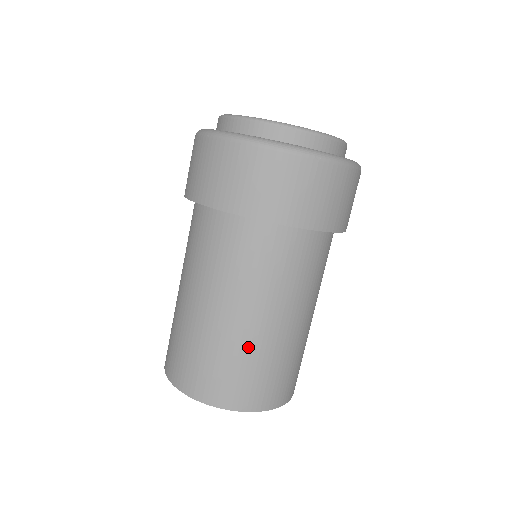
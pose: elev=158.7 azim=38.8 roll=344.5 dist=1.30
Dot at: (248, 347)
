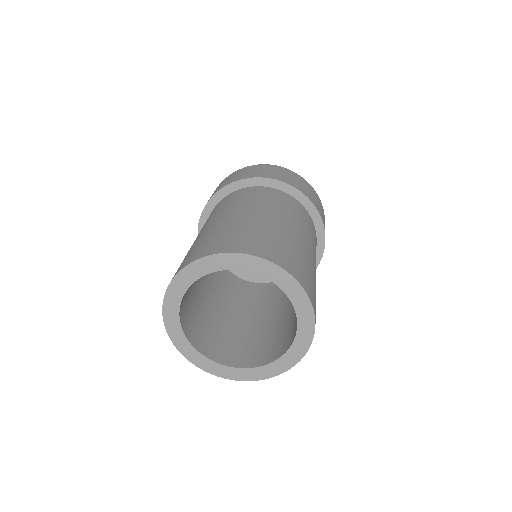
Dot at: (297, 244)
